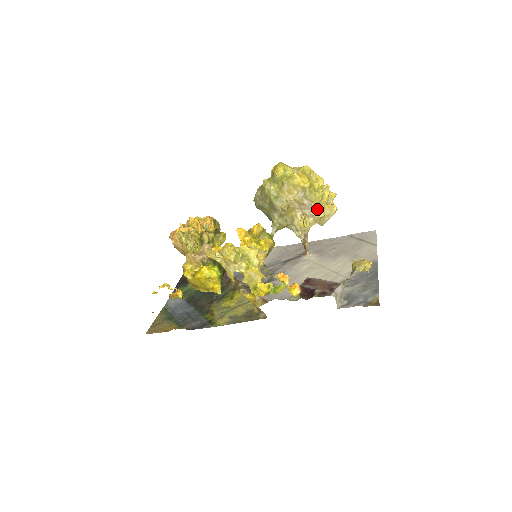
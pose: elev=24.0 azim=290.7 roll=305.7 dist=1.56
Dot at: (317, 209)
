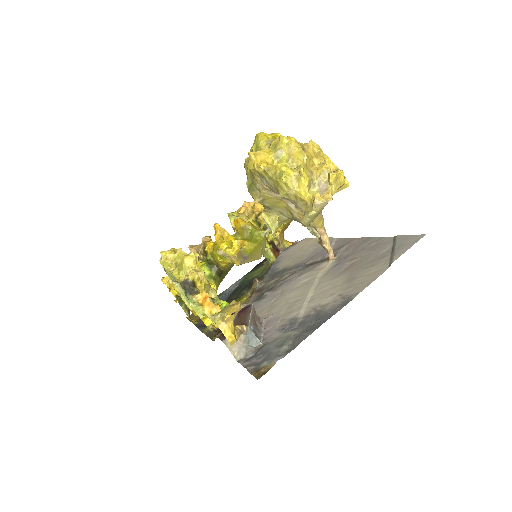
Dot at: (296, 201)
